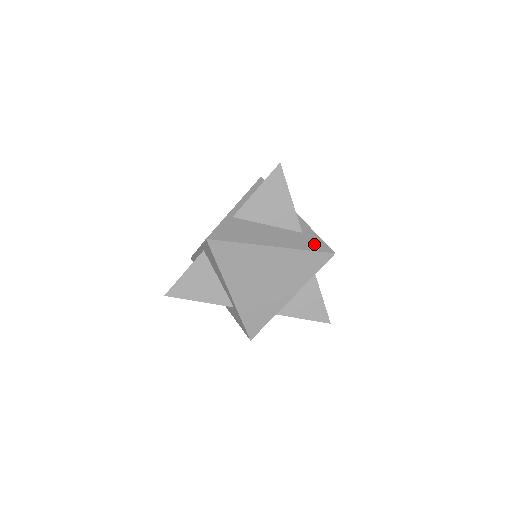
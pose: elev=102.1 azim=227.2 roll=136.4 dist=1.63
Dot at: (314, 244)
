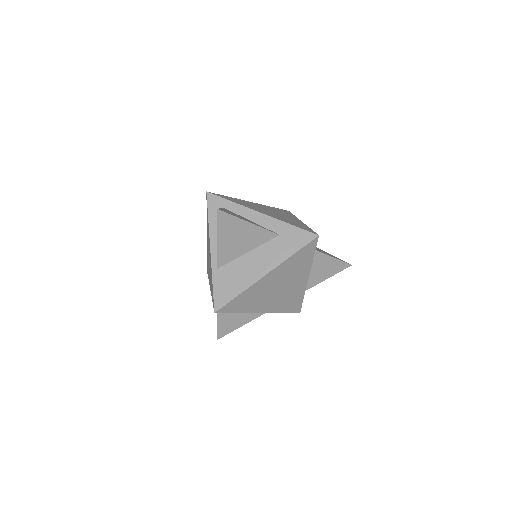
Dot at: (296, 240)
